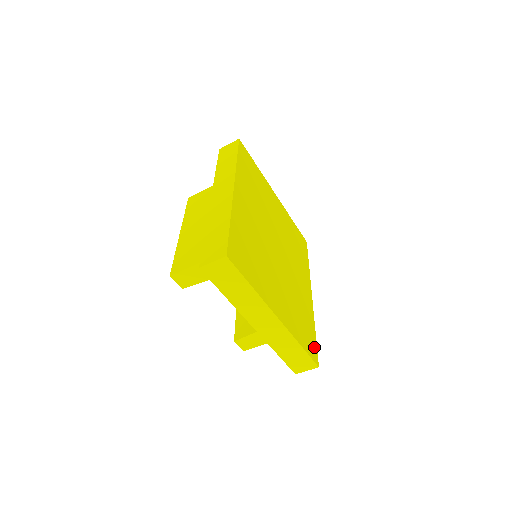
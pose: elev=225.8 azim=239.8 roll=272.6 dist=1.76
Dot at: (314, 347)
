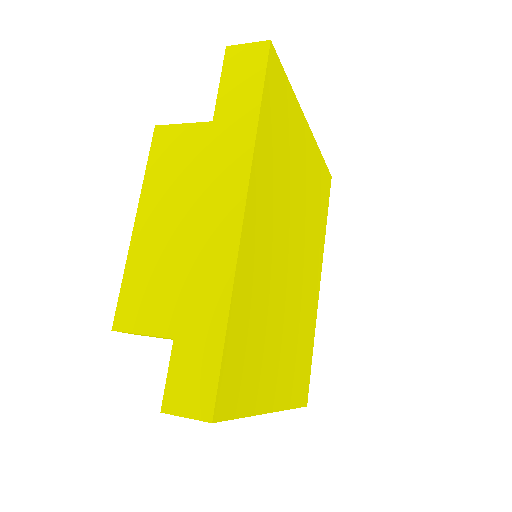
Dot at: (307, 380)
